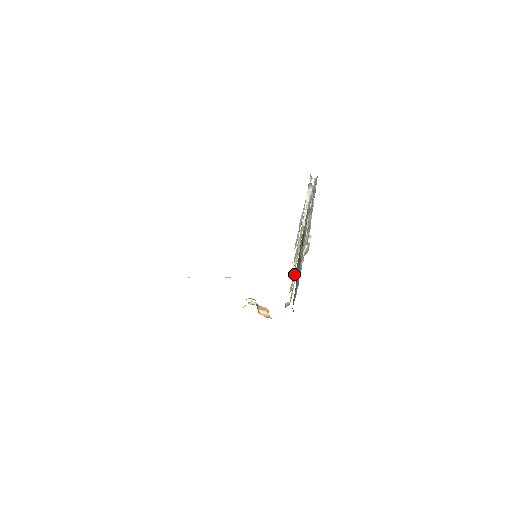
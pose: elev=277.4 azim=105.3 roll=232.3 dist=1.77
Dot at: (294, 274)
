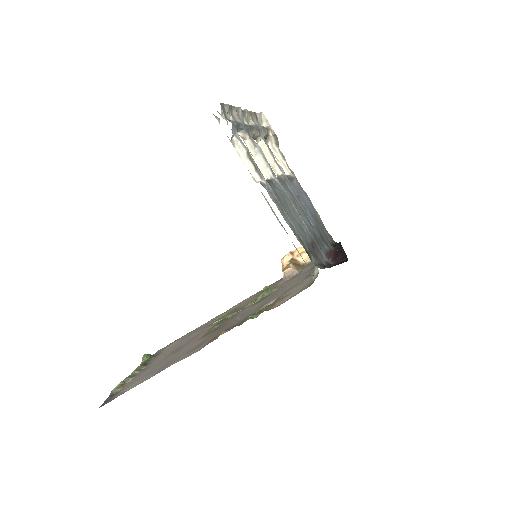
Dot at: occluded
